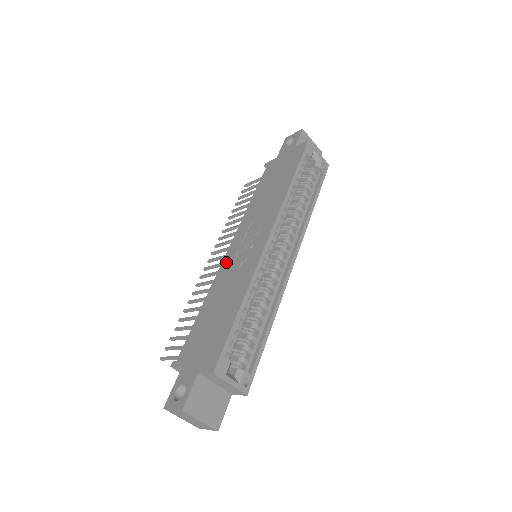
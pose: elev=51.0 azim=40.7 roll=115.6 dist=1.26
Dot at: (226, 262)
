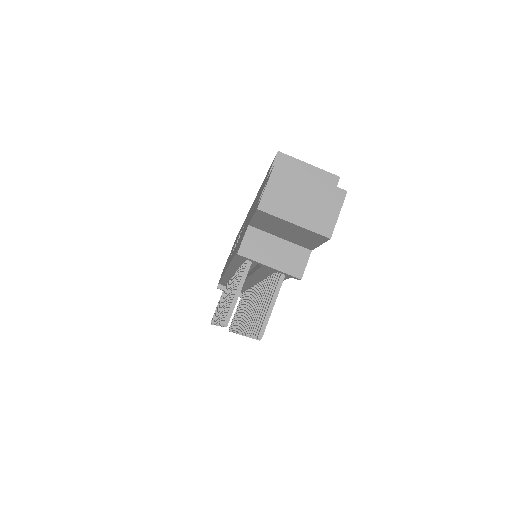
Dot at: (230, 259)
